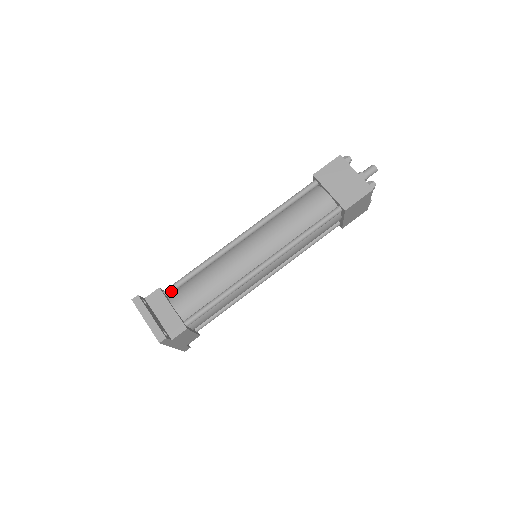
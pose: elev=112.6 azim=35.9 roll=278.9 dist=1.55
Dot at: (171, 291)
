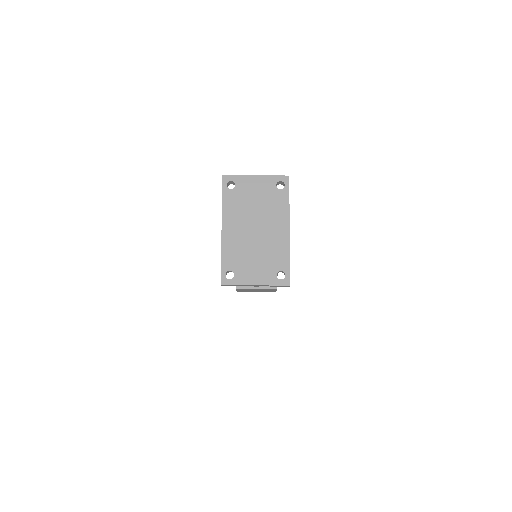
Dot at: occluded
